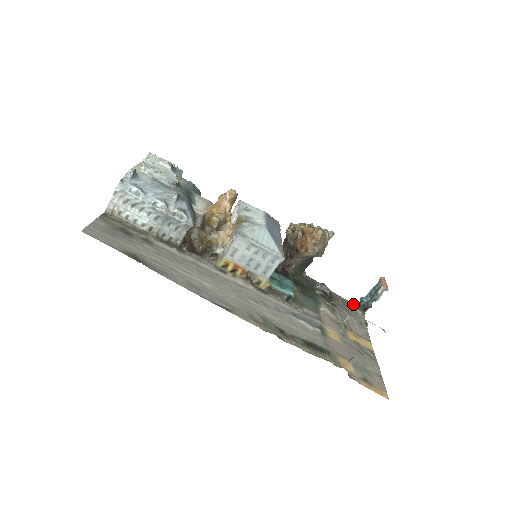
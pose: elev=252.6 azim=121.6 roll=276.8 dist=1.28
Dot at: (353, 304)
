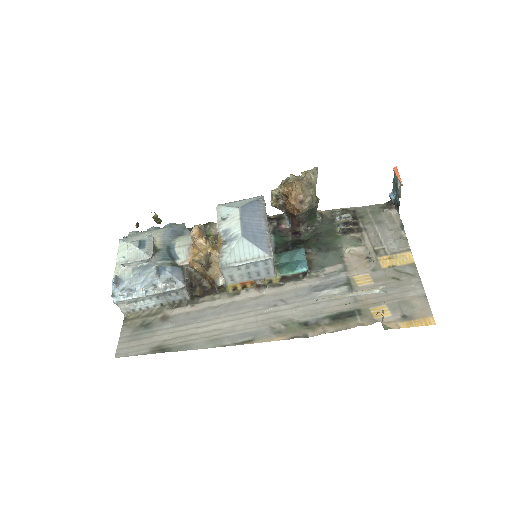
Dot at: (385, 205)
